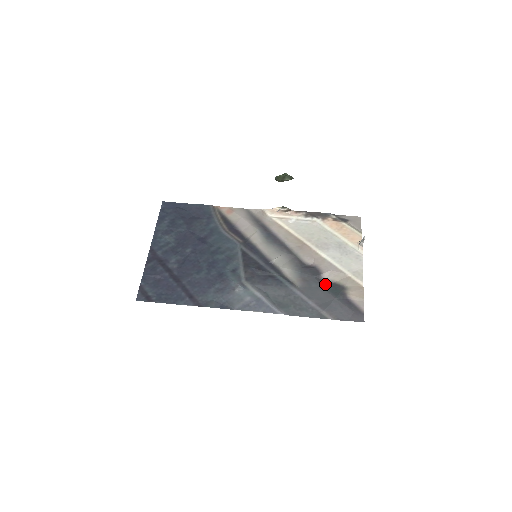
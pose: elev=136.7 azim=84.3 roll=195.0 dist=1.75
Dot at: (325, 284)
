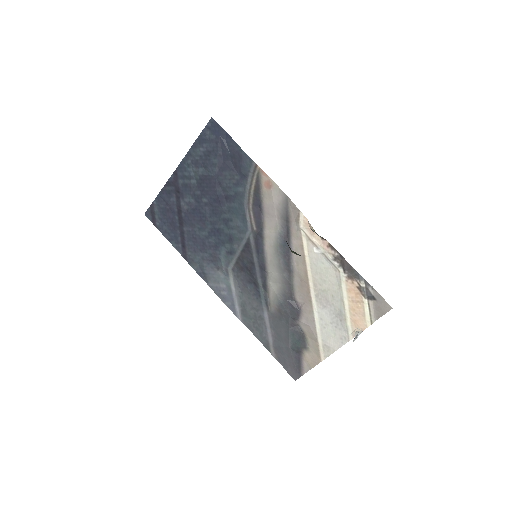
Dot at: (294, 329)
